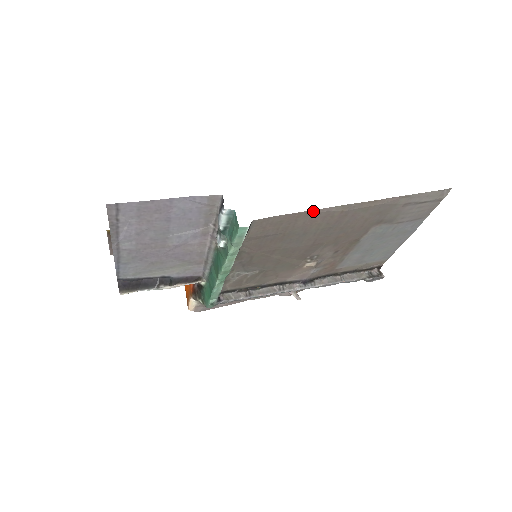
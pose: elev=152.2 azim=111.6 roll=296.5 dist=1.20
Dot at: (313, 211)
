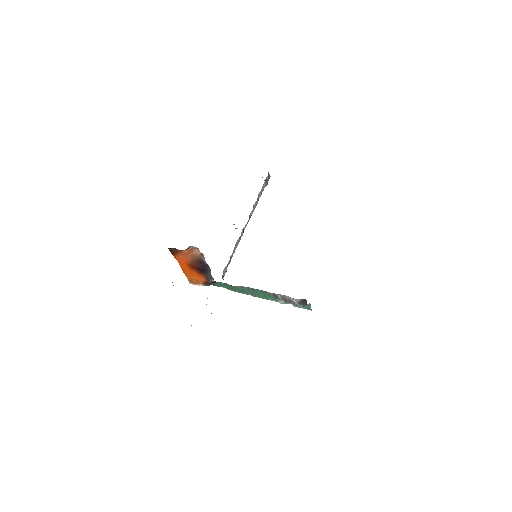
Dot at: occluded
